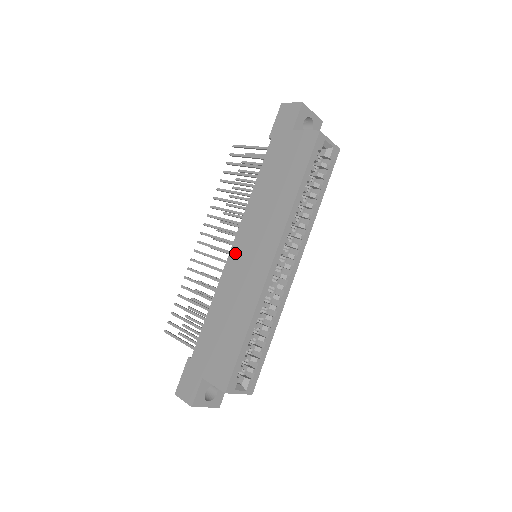
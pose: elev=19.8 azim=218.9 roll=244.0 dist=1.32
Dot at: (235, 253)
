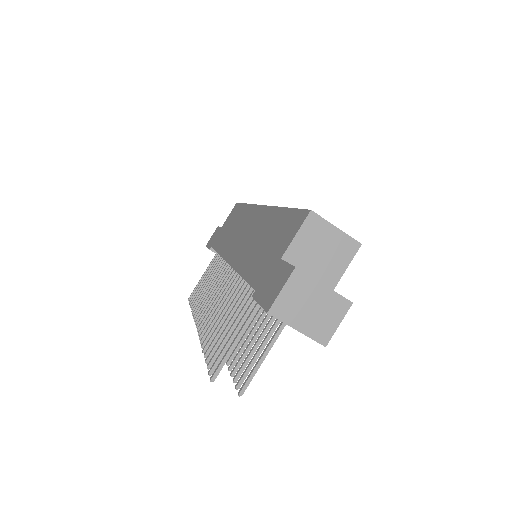
Dot at: (232, 255)
